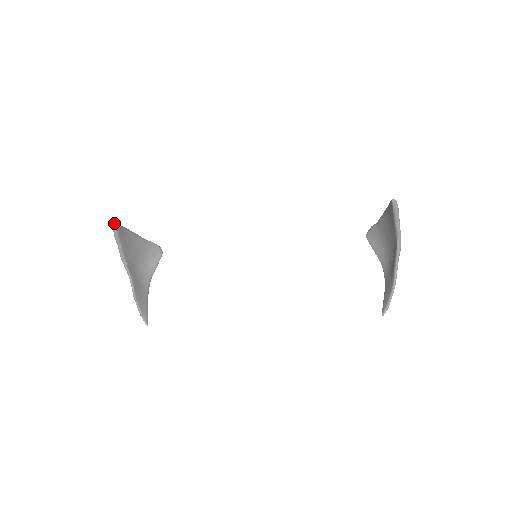
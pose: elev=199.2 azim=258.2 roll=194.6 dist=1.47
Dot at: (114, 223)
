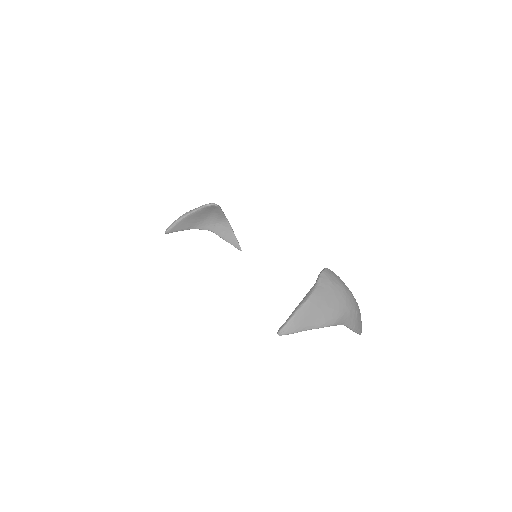
Dot at: (165, 232)
